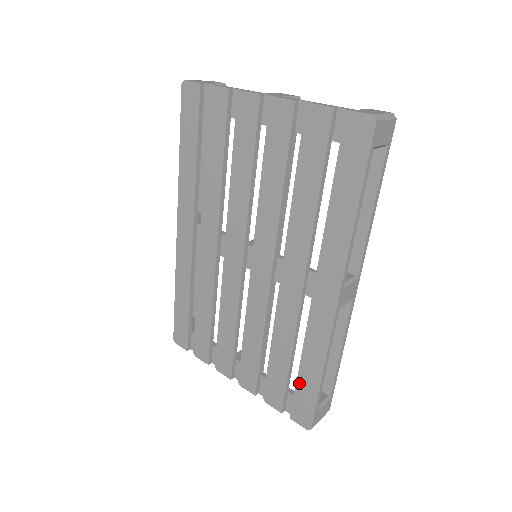
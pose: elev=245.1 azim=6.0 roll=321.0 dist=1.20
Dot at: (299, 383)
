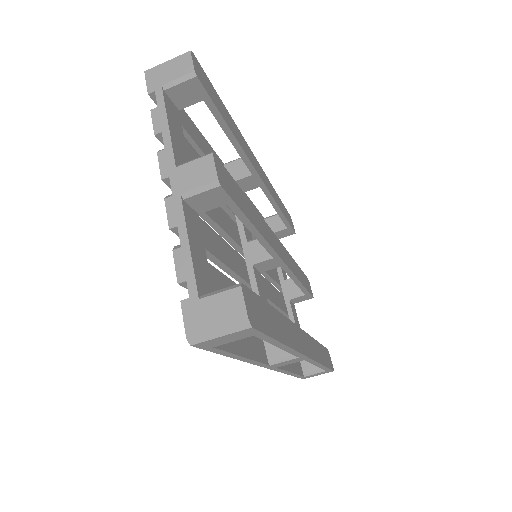
Dot at: occluded
